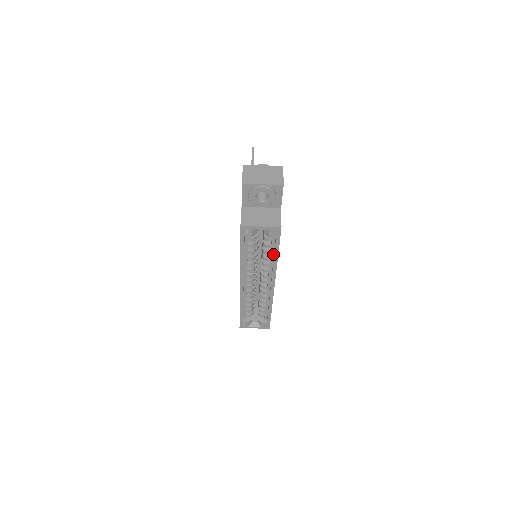
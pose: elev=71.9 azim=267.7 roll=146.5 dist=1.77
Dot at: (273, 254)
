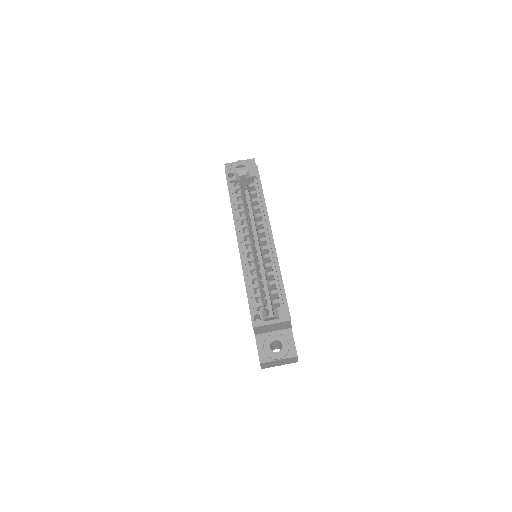
Dot at: (260, 200)
